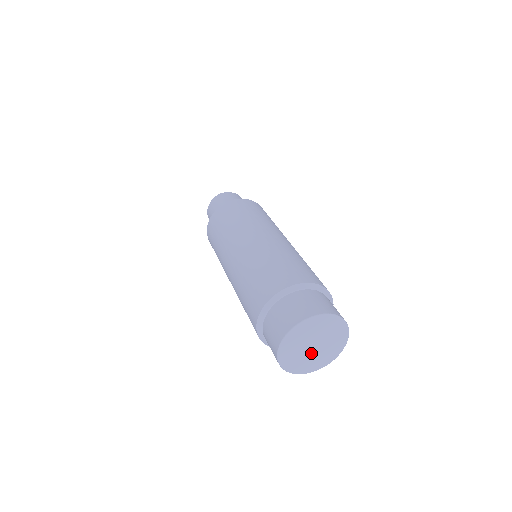
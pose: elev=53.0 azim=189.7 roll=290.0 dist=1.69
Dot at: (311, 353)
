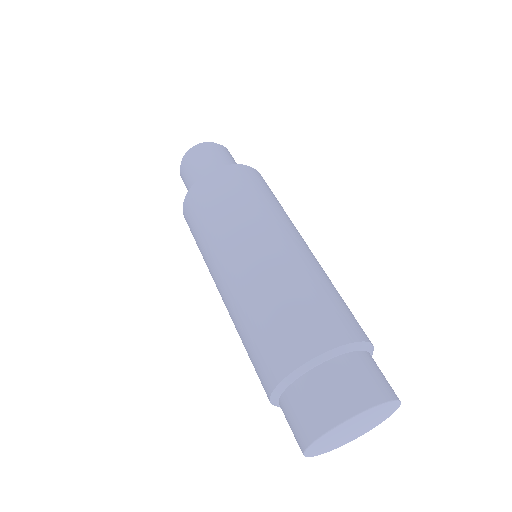
Dot at: (342, 437)
